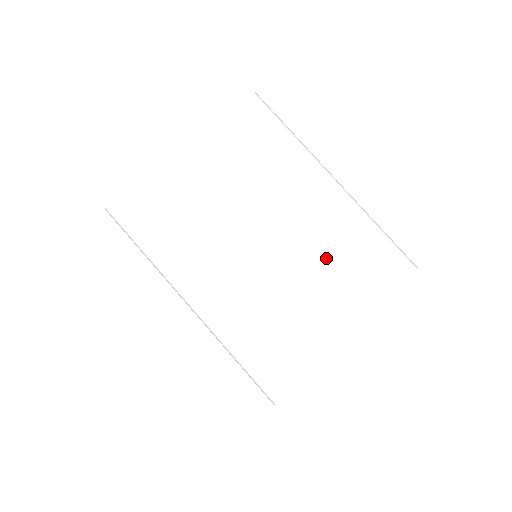
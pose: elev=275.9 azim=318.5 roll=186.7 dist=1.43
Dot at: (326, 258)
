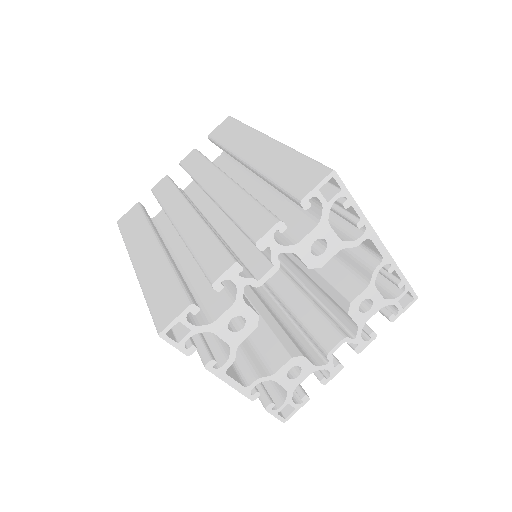
Dot at: occluded
